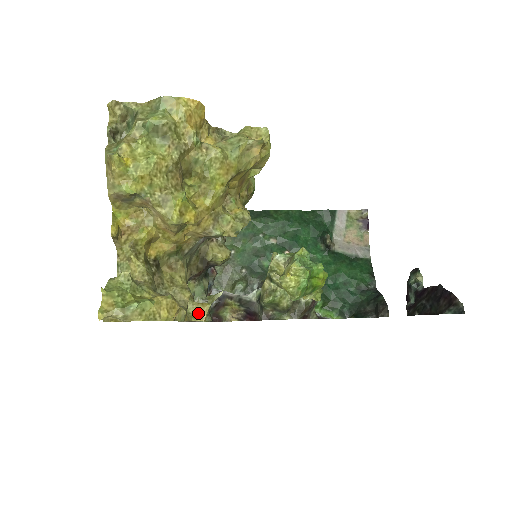
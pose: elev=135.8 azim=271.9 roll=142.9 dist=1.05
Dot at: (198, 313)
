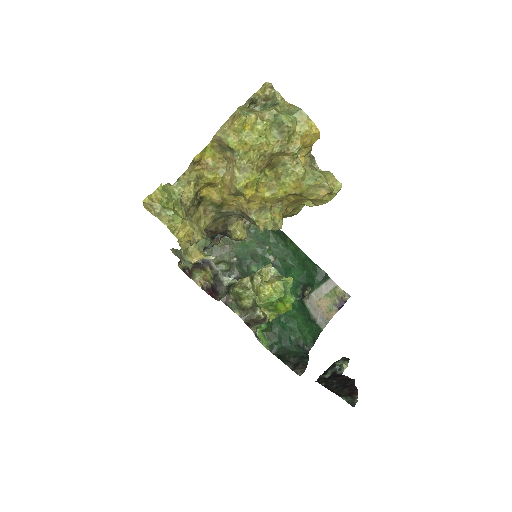
Dot at: (193, 255)
